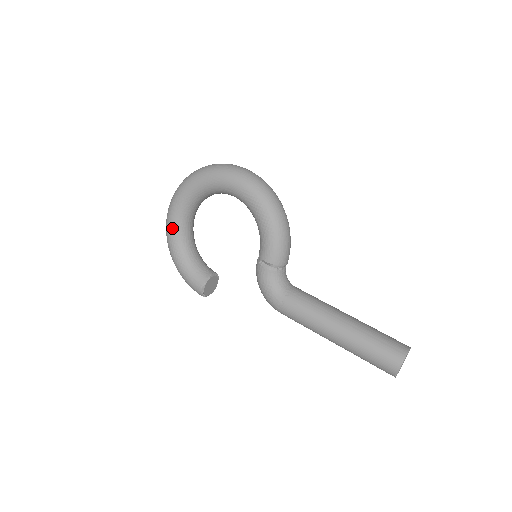
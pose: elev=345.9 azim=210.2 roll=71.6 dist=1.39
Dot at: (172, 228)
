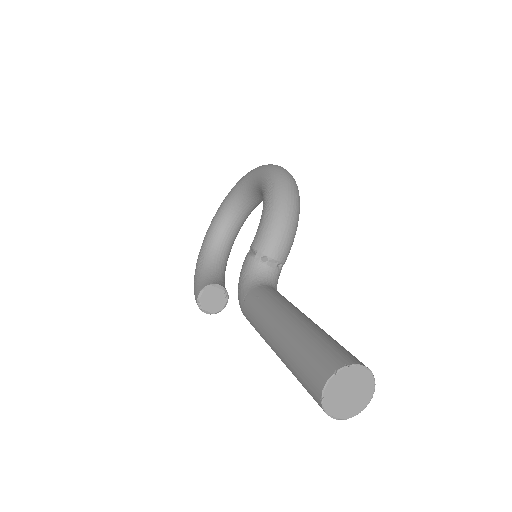
Dot at: (207, 234)
